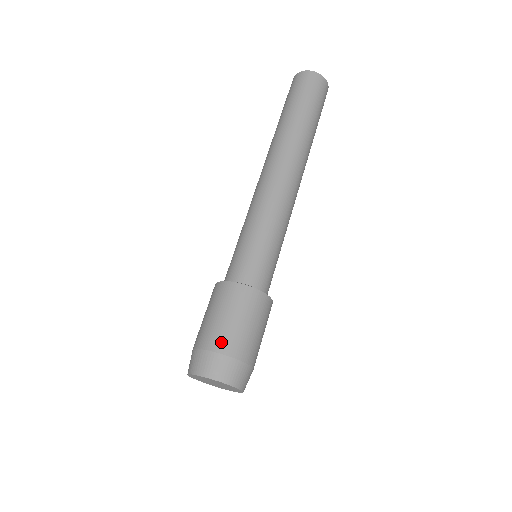
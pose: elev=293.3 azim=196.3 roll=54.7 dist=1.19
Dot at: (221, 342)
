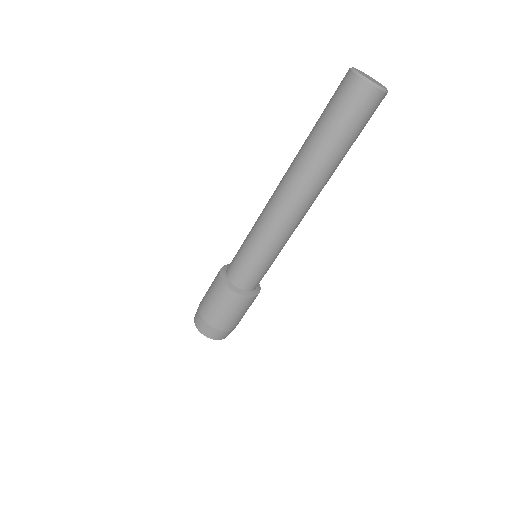
Dot at: (231, 326)
